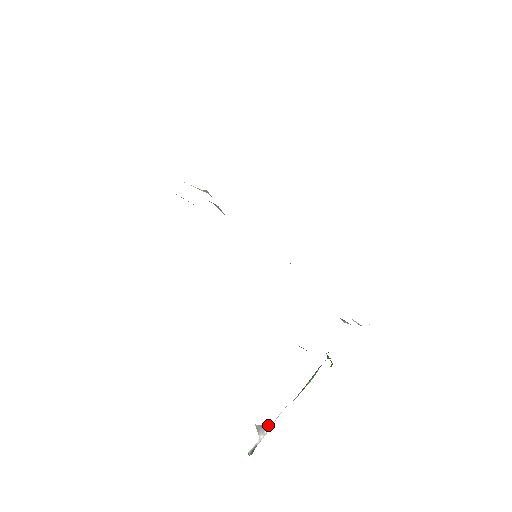
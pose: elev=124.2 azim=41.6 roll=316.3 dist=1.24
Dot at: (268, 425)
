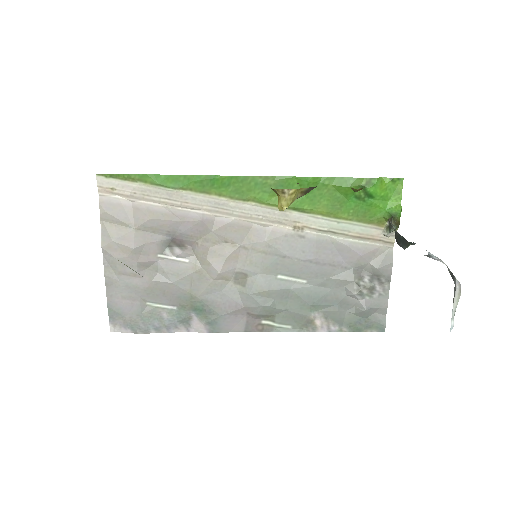
Dot at: (429, 254)
